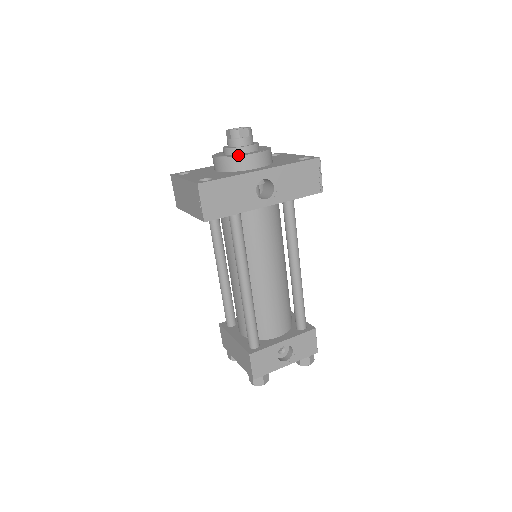
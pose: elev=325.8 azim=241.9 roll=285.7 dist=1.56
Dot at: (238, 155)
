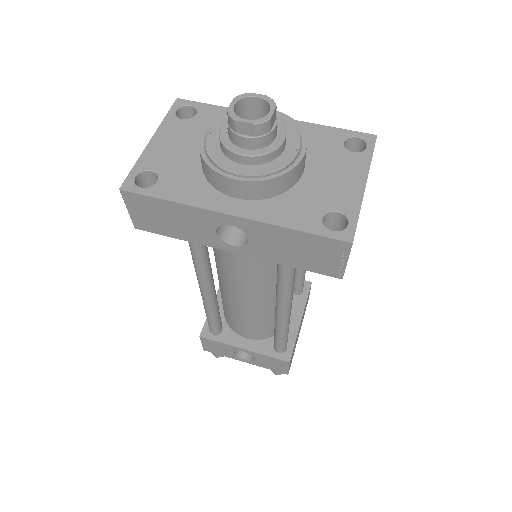
Dot at: (213, 165)
